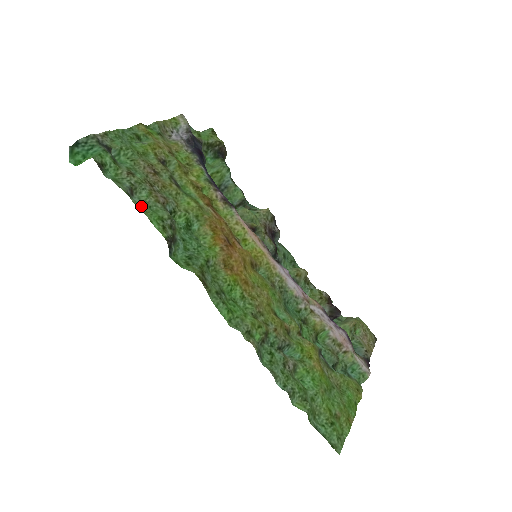
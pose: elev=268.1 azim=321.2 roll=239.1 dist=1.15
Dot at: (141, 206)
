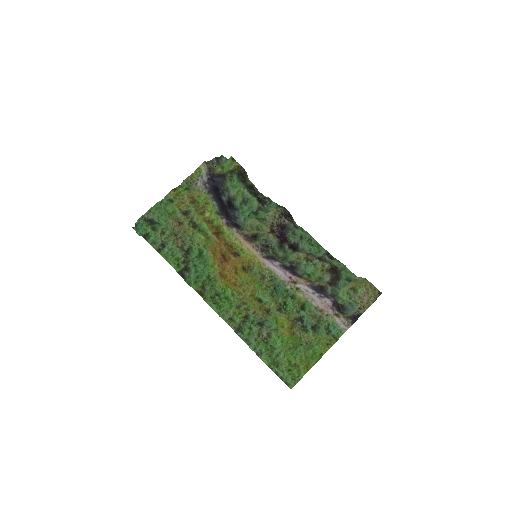
Dot at: (165, 256)
